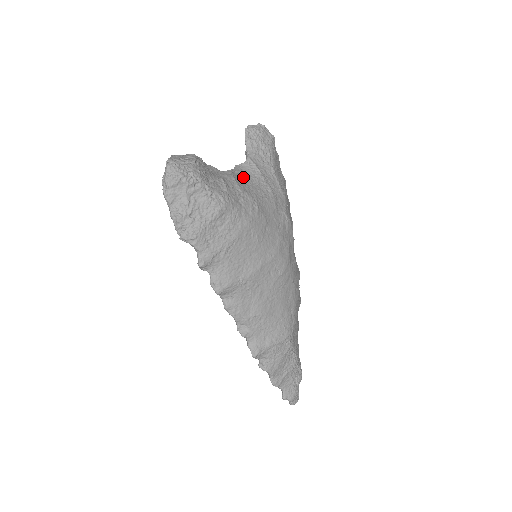
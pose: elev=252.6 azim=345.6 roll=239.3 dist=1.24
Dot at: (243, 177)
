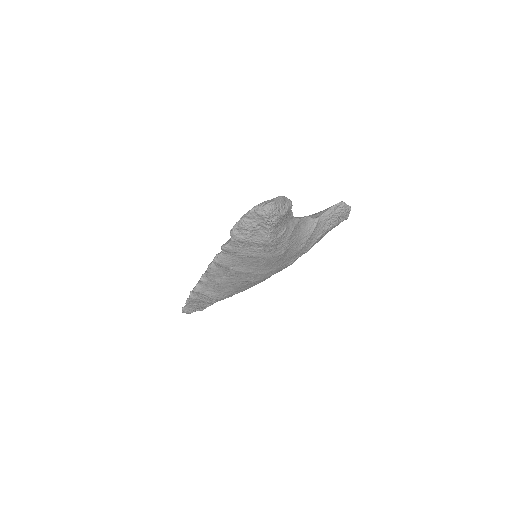
Dot at: (300, 228)
